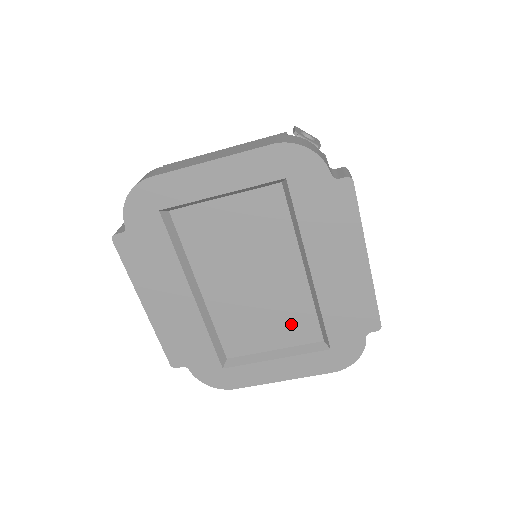
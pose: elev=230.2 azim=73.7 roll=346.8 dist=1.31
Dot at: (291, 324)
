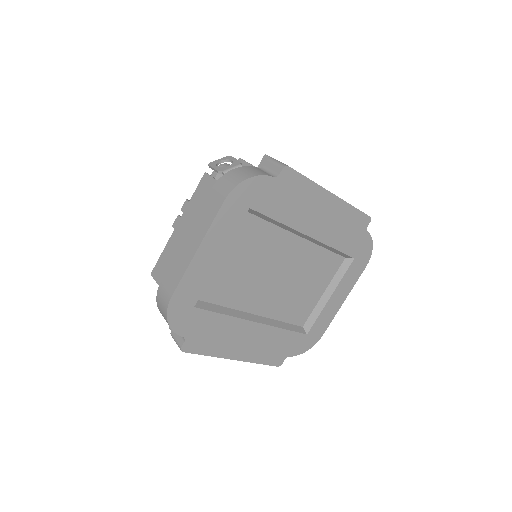
Dot at: (320, 271)
